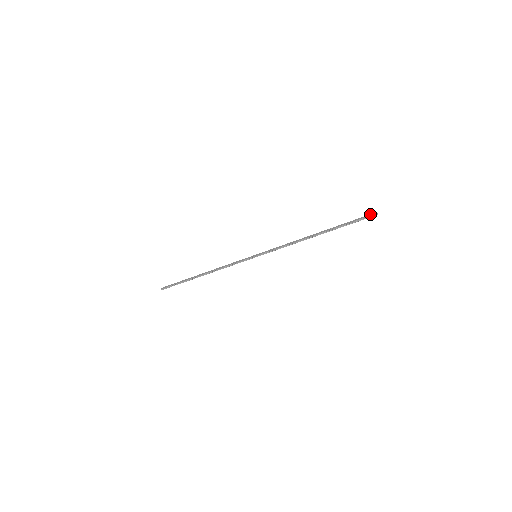
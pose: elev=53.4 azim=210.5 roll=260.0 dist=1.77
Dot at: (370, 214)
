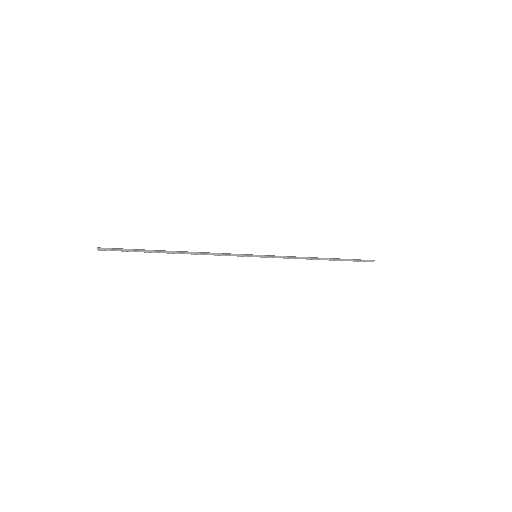
Dot at: occluded
